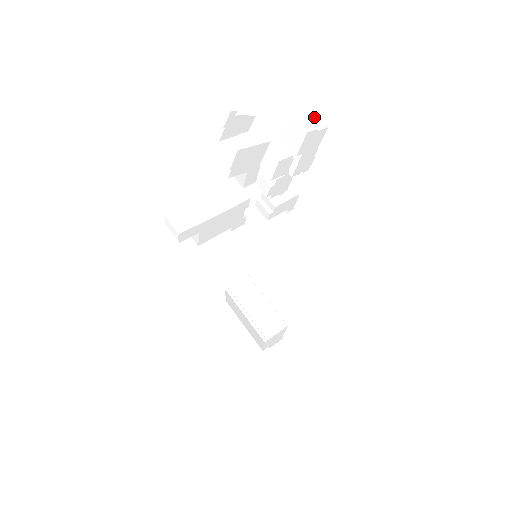
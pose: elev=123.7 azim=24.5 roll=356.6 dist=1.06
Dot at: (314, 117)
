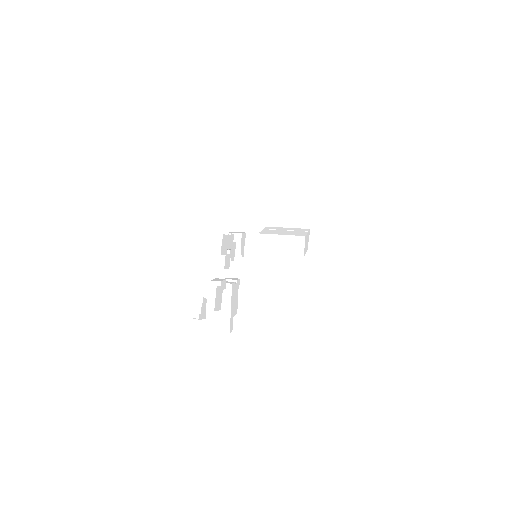
Dot at: (212, 237)
